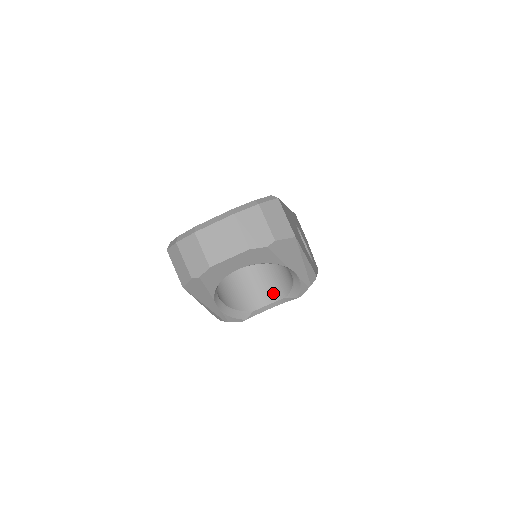
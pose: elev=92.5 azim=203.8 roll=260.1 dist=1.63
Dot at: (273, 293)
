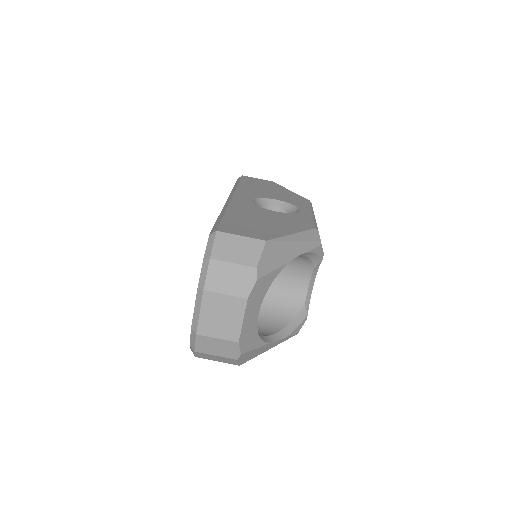
Dot at: (301, 275)
